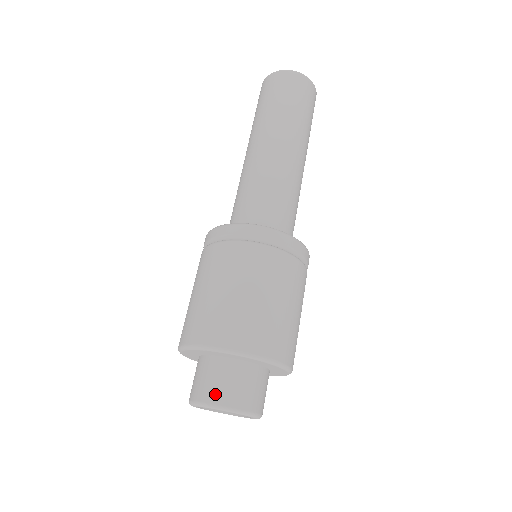
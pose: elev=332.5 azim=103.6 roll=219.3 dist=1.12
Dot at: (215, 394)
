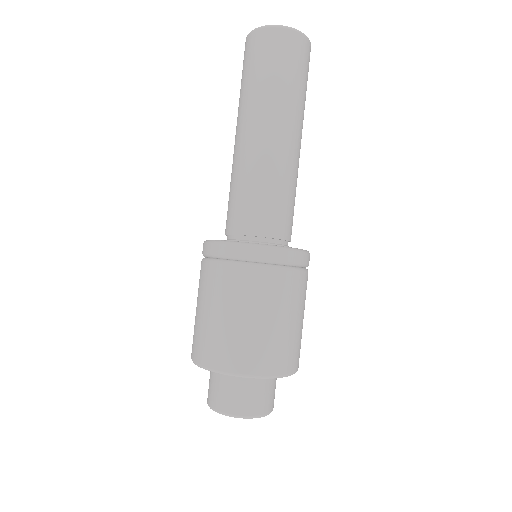
Dot at: (232, 406)
